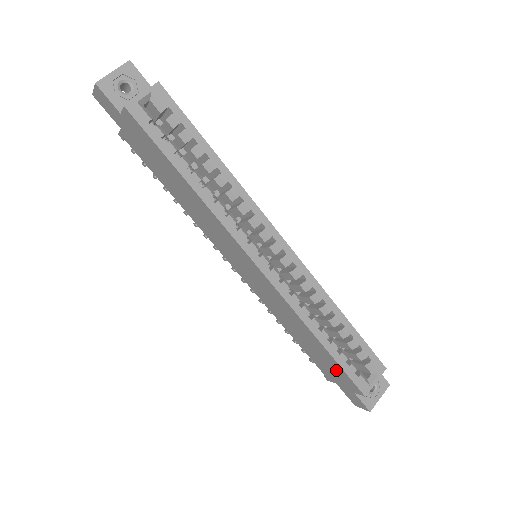
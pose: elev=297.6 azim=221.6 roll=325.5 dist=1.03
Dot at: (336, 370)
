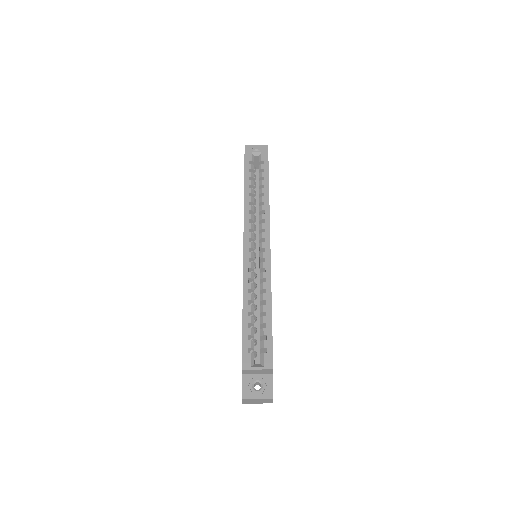
Dot at: occluded
